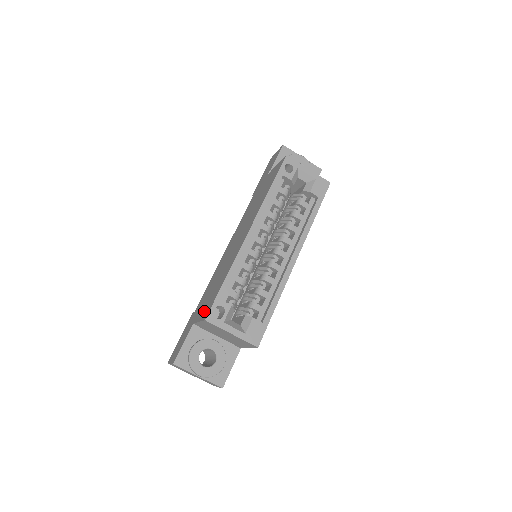
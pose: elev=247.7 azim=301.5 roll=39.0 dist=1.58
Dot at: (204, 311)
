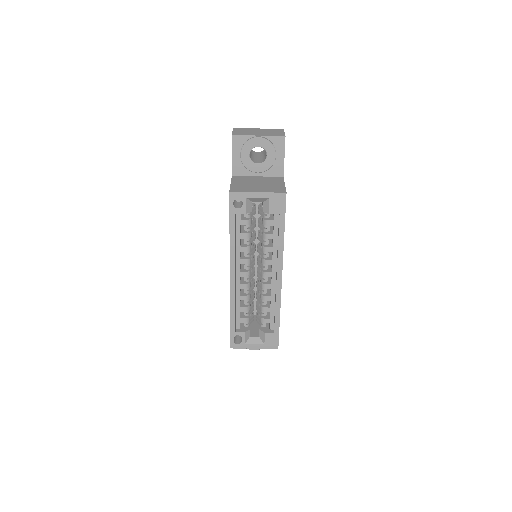
Dot at: occluded
